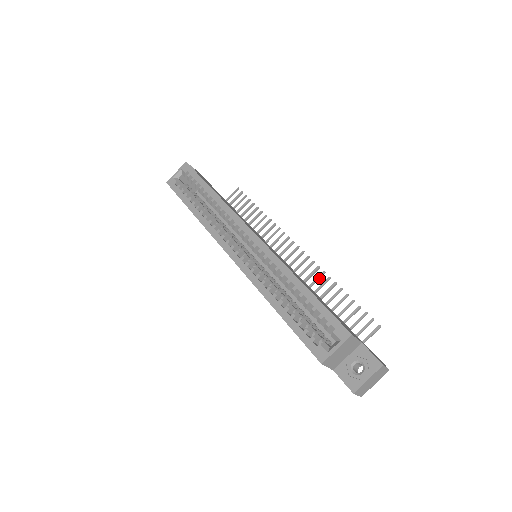
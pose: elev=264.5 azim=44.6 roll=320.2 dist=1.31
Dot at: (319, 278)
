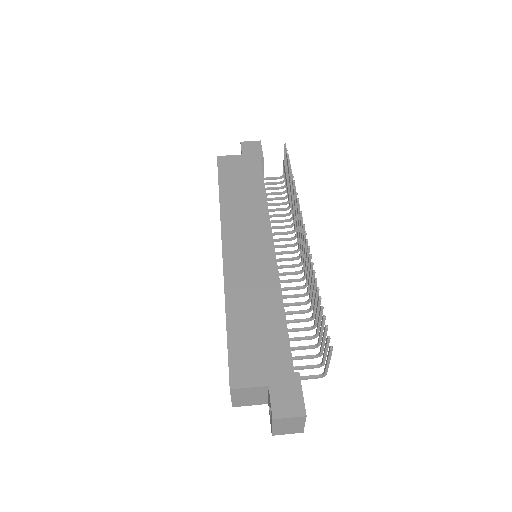
Dot at: (311, 270)
